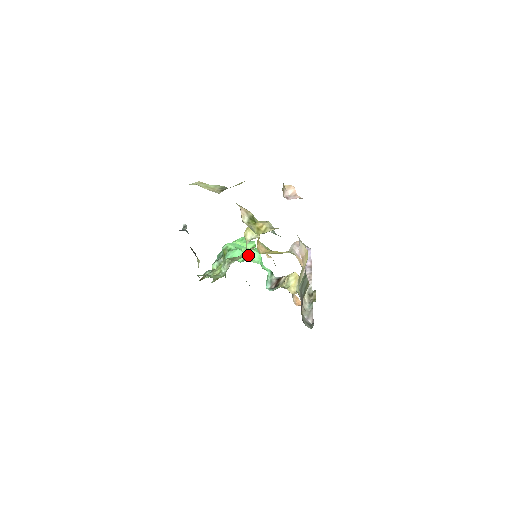
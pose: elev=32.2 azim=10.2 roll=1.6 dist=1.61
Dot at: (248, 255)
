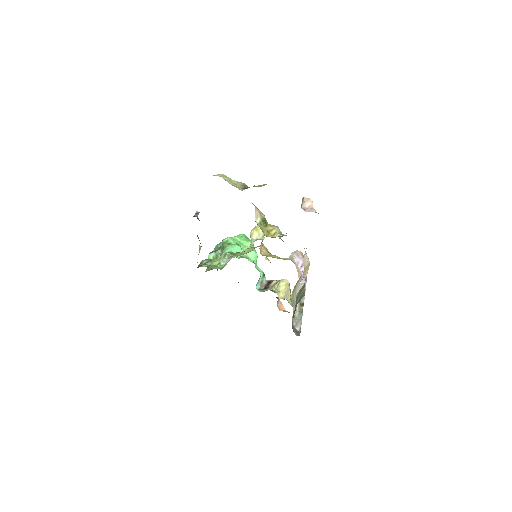
Dot at: occluded
